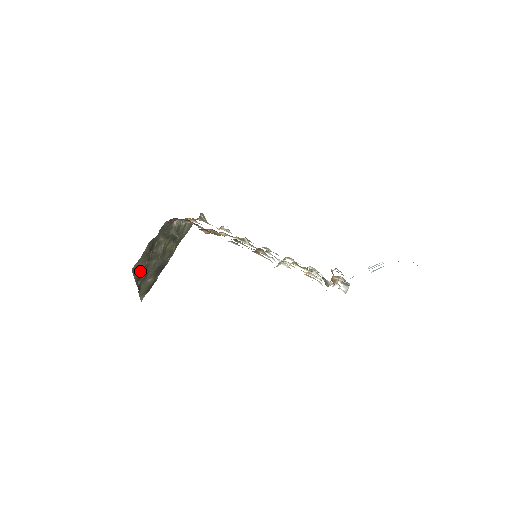
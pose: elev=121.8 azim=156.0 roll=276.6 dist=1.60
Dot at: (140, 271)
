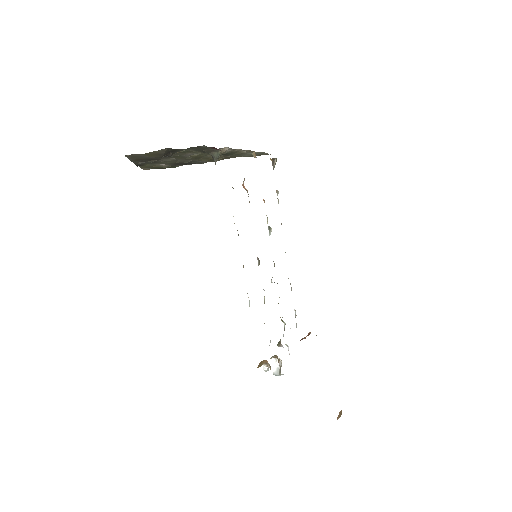
Dot at: (144, 158)
